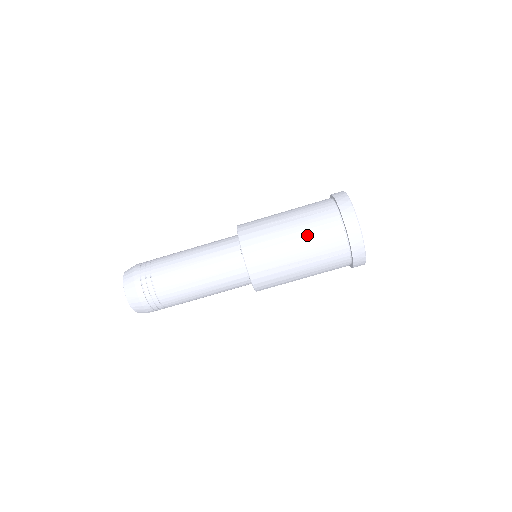
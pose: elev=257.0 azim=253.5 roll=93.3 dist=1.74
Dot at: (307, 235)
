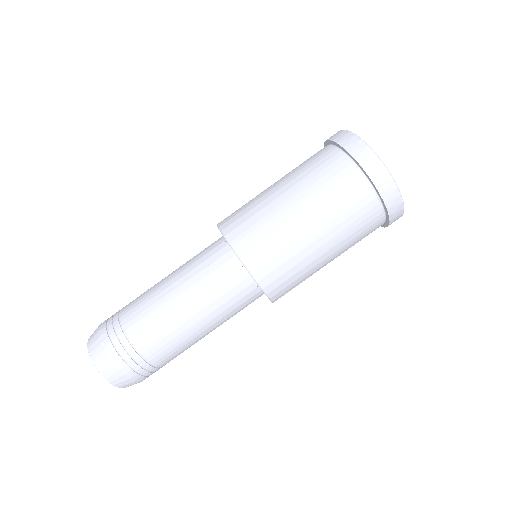
Dot at: (299, 181)
